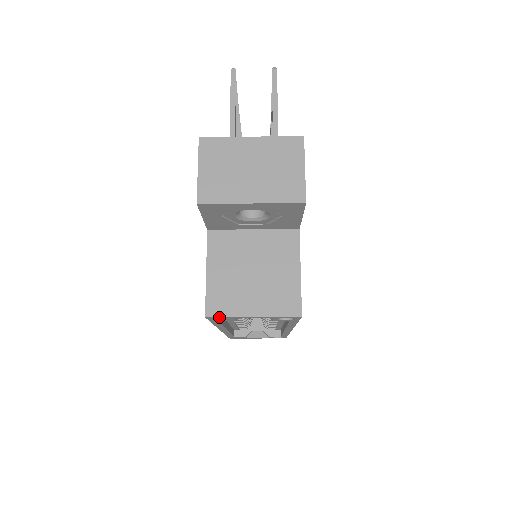
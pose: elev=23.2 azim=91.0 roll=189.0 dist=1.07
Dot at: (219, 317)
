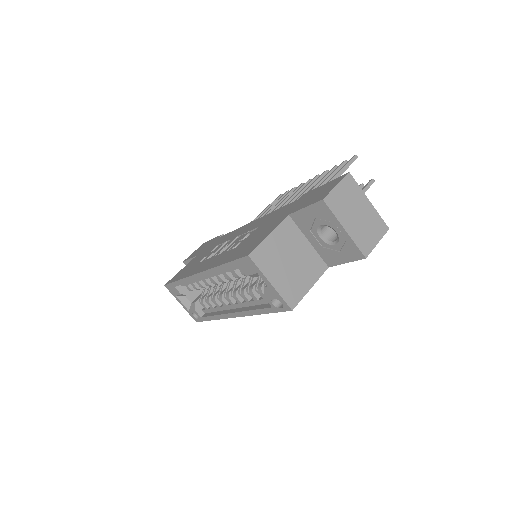
Dot at: (254, 264)
